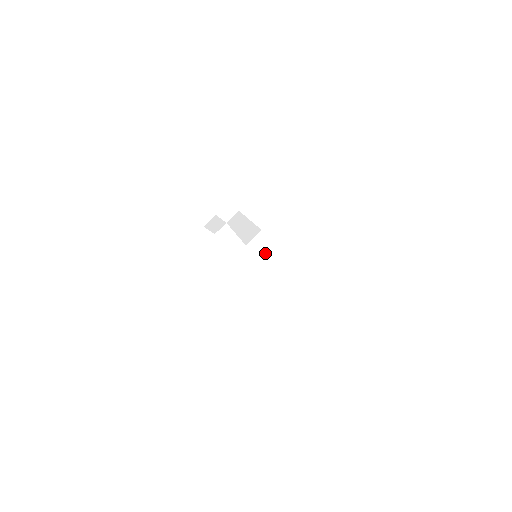
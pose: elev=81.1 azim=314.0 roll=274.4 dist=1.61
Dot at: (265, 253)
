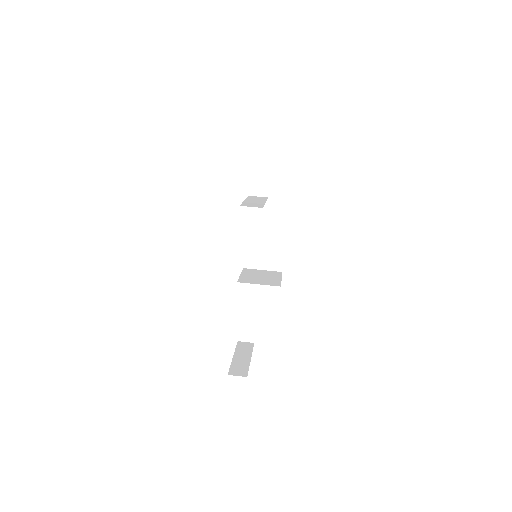
Dot at: (264, 278)
